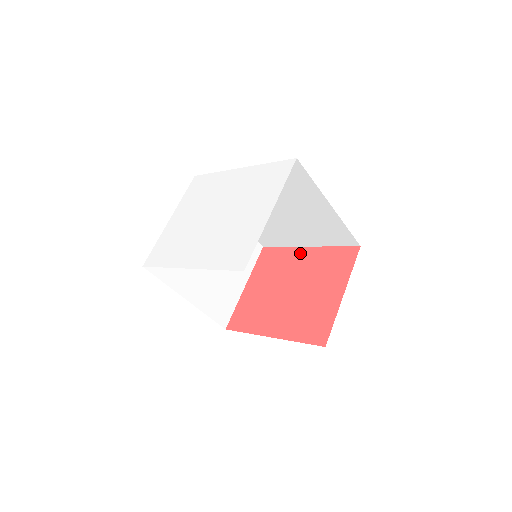
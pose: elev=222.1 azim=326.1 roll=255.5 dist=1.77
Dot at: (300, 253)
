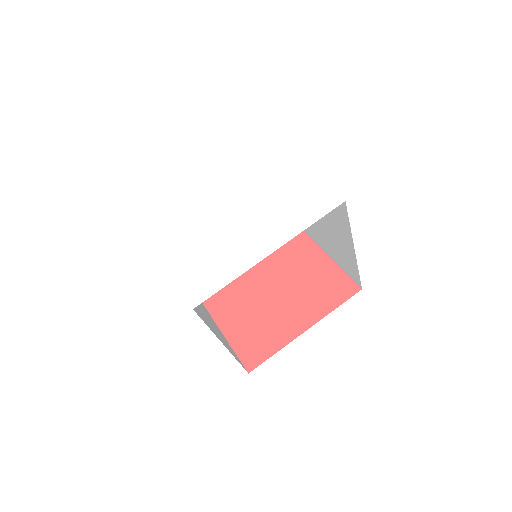
Dot at: occluded
